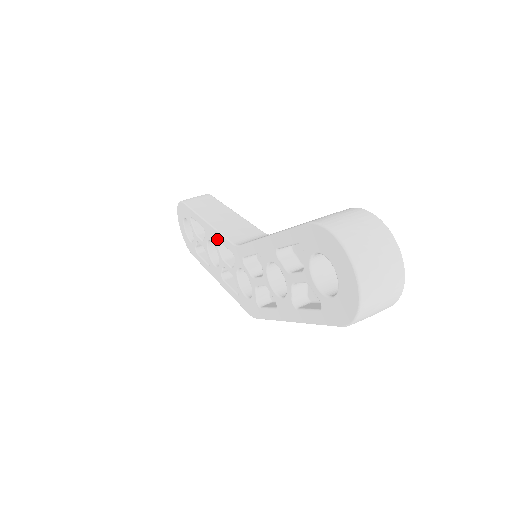
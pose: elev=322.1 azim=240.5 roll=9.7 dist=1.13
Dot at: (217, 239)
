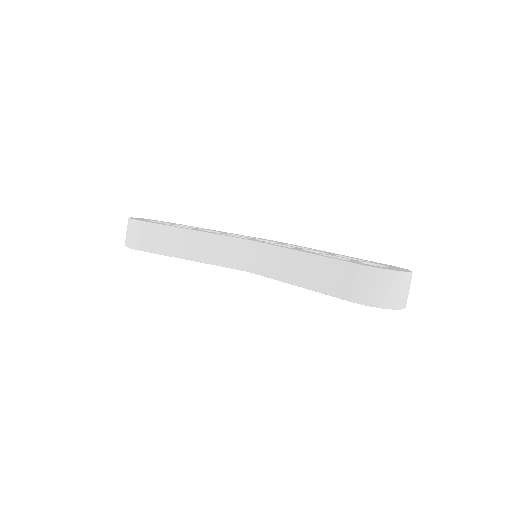
Dot at: occluded
